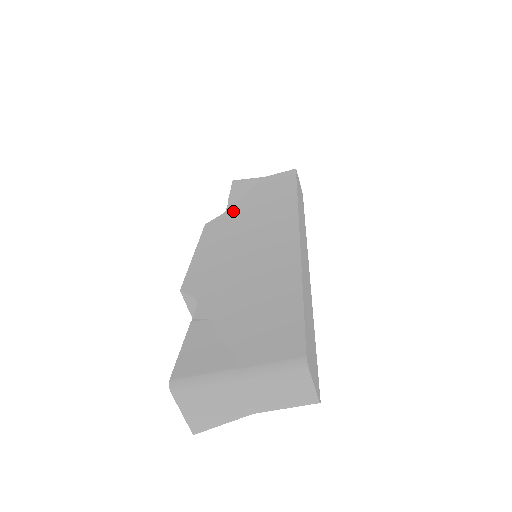
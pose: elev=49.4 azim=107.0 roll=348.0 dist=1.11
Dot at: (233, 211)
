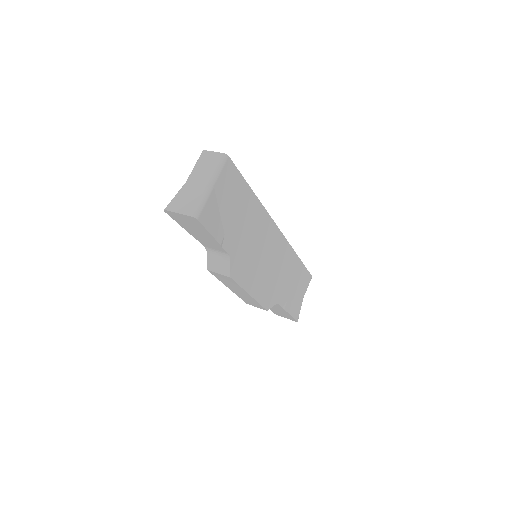
Dot at: occluded
